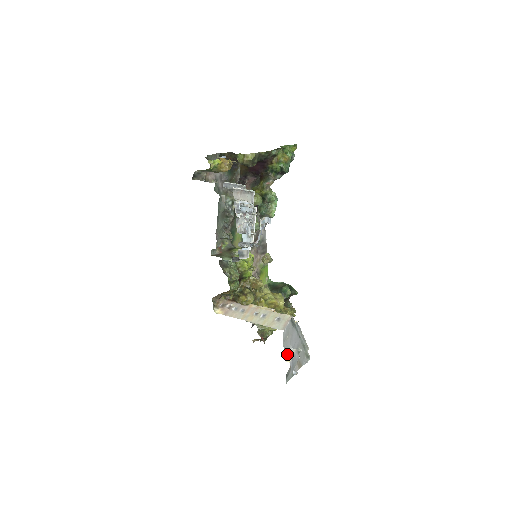
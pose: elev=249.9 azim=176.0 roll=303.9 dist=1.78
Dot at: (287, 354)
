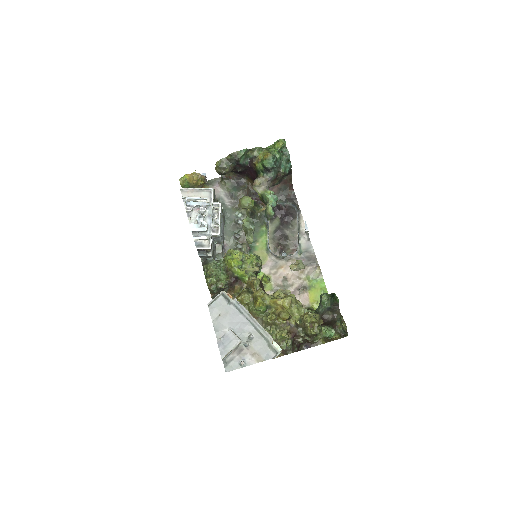
Dot at: (222, 335)
